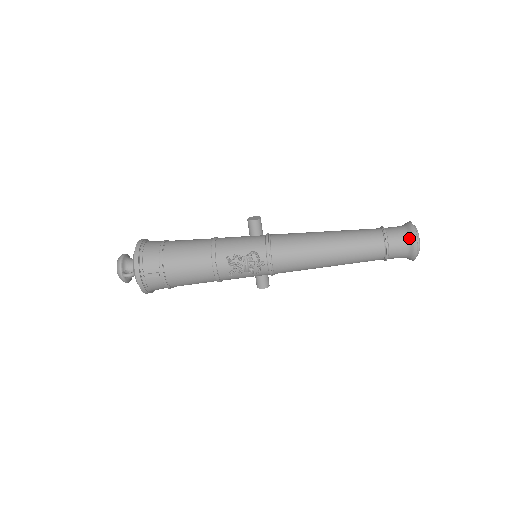
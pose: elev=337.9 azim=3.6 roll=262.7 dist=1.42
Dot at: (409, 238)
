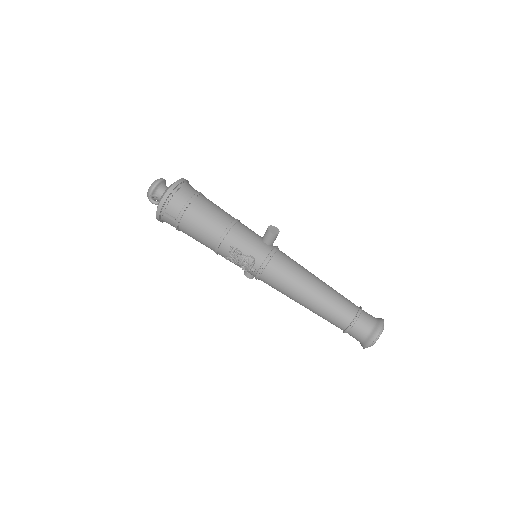
Dot at: (370, 335)
